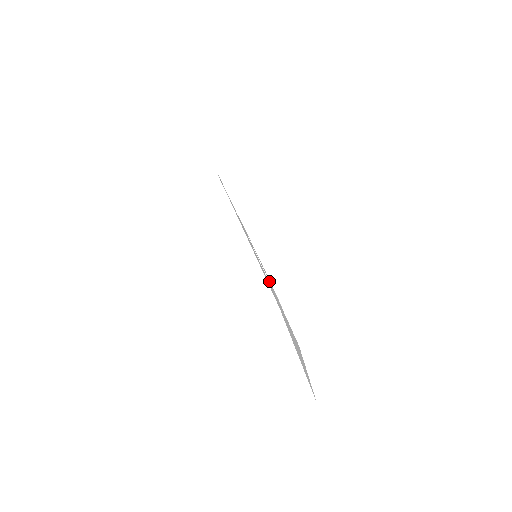
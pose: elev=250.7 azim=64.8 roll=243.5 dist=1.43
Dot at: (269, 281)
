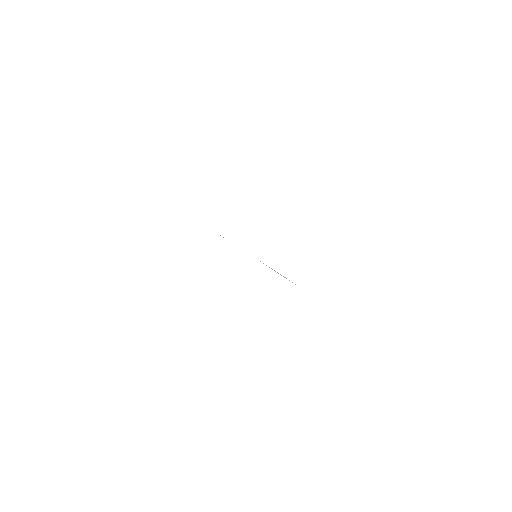
Dot at: occluded
